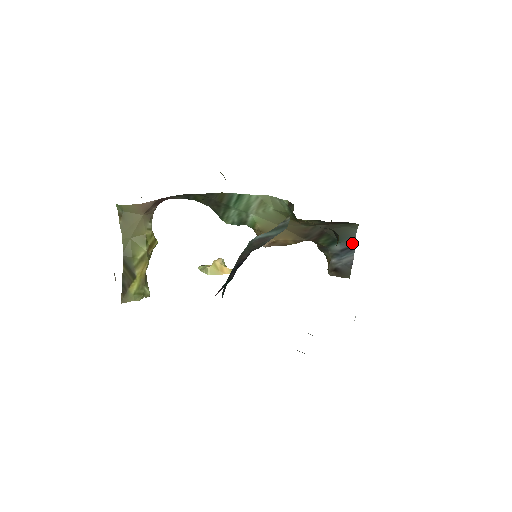
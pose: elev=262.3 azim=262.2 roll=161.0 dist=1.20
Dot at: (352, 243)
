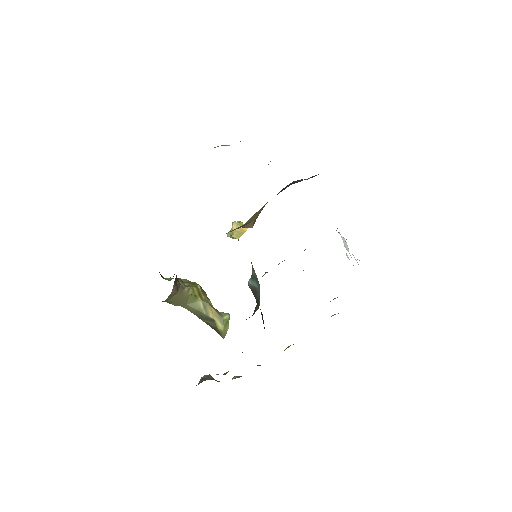
Dot at: (299, 181)
